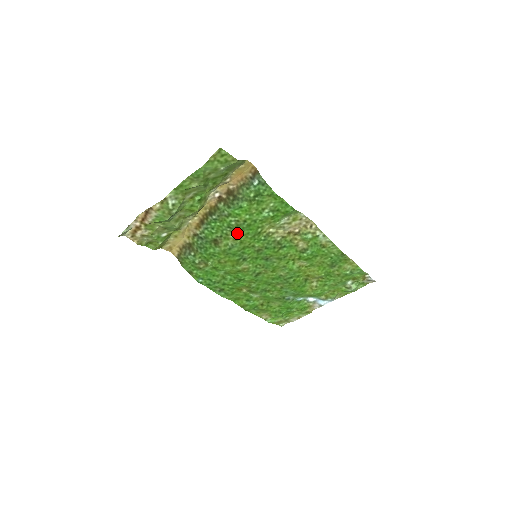
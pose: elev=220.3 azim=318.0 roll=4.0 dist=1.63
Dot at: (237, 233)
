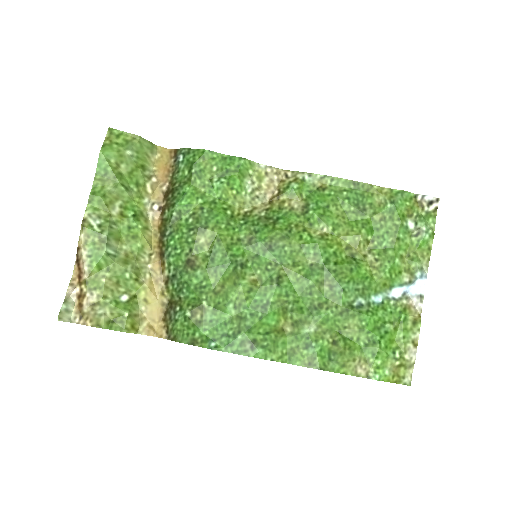
Dot at: (204, 230)
